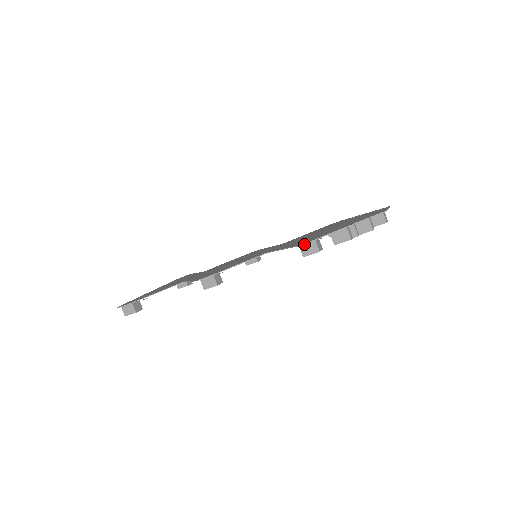
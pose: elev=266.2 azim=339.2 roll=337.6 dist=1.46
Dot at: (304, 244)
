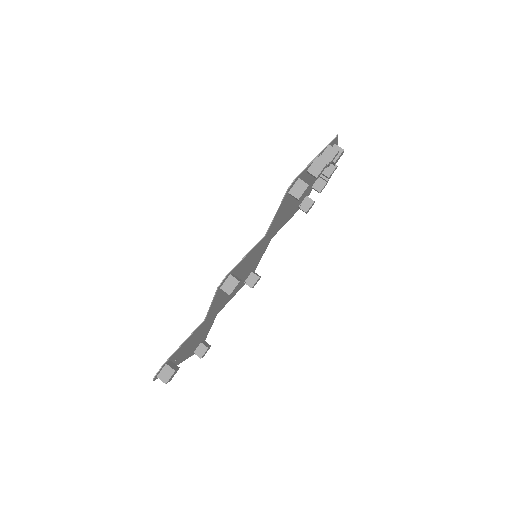
Dot at: (292, 188)
